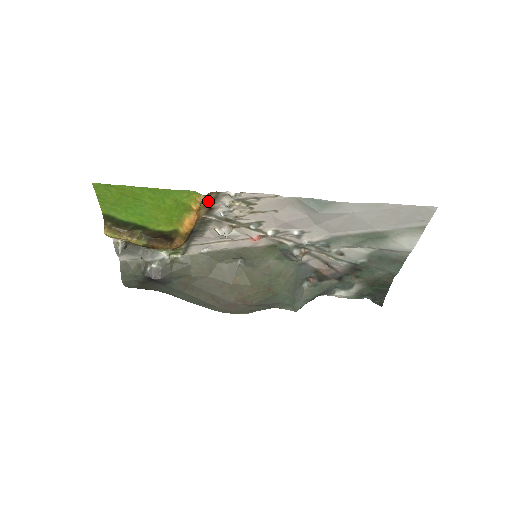
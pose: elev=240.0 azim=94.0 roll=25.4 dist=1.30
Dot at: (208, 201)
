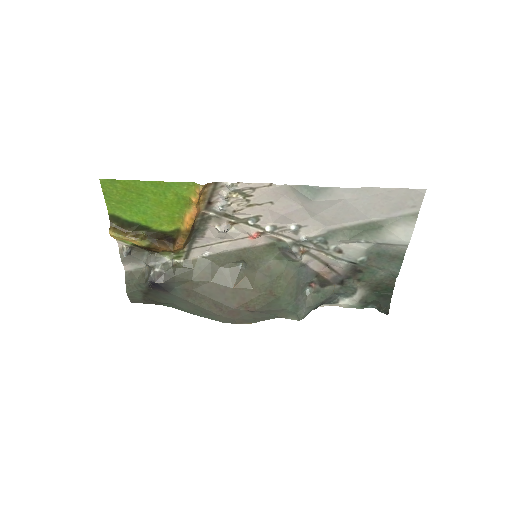
Dot at: (207, 194)
